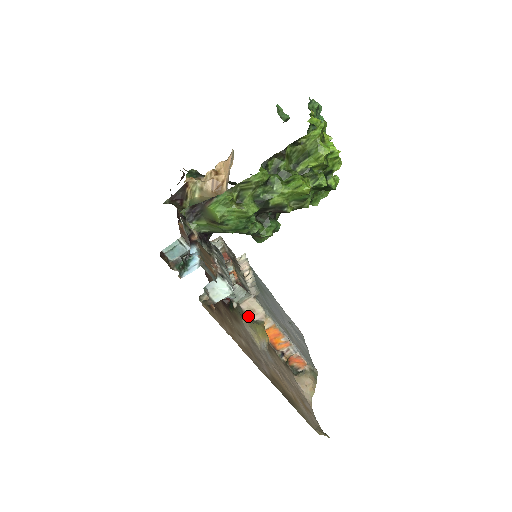
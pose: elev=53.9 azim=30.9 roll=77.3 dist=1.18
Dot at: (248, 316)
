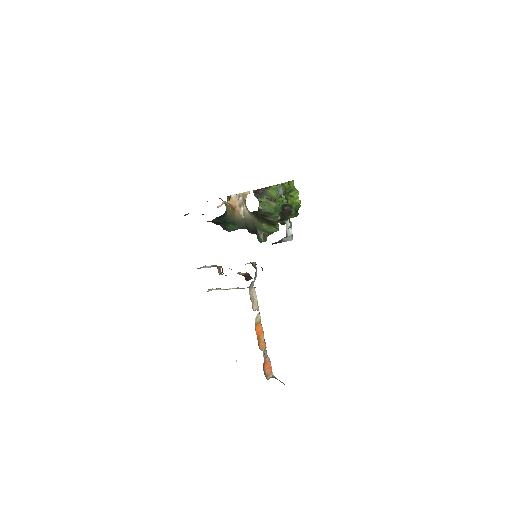
Dot at: (252, 304)
